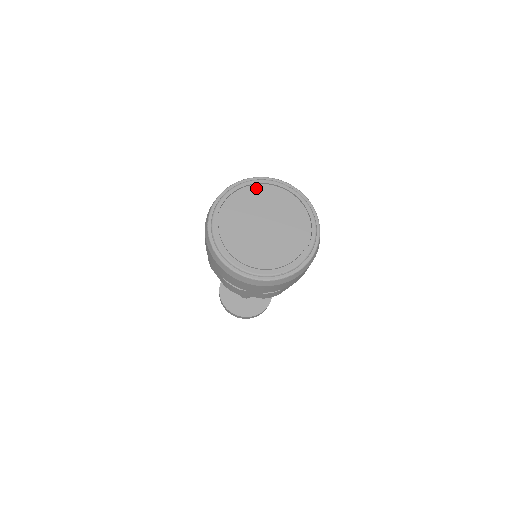
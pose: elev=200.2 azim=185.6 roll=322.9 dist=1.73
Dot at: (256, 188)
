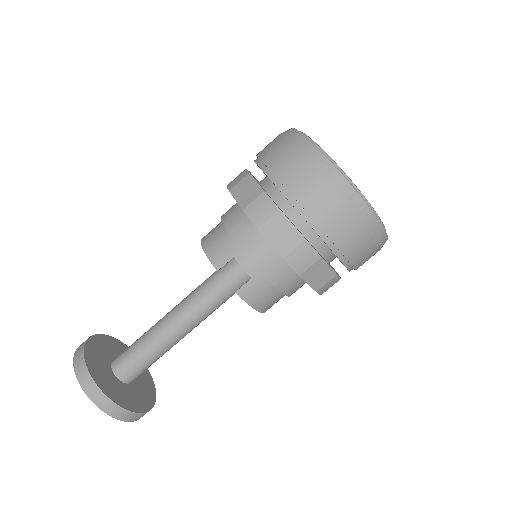
Dot at: occluded
